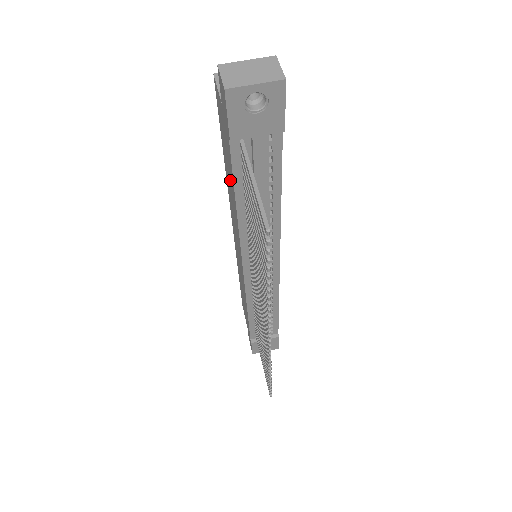
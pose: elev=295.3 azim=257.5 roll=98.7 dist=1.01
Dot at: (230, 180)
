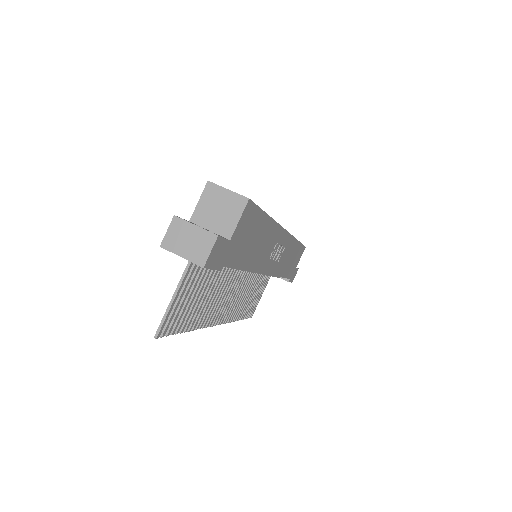
Dot at: occluded
